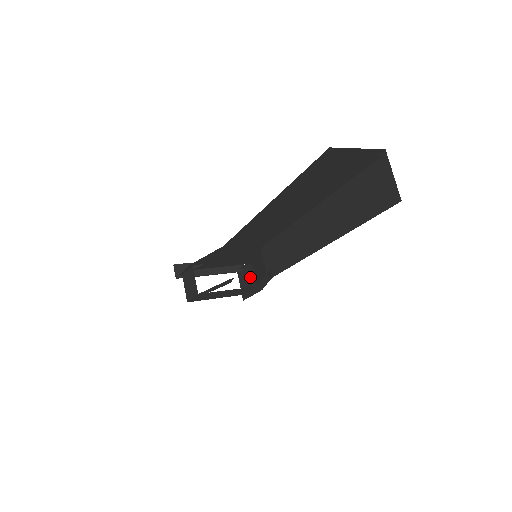
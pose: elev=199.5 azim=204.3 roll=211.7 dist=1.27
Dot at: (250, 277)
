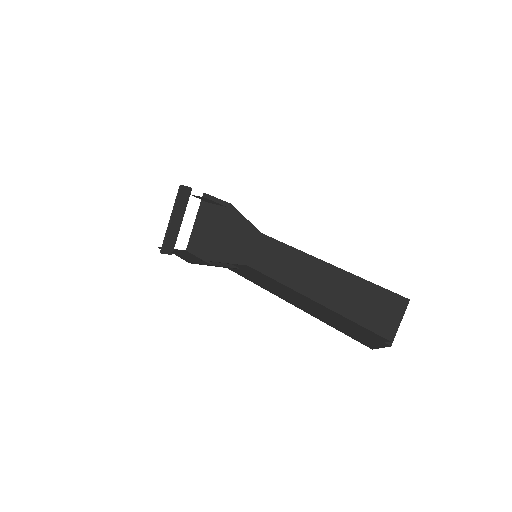
Dot at: occluded
